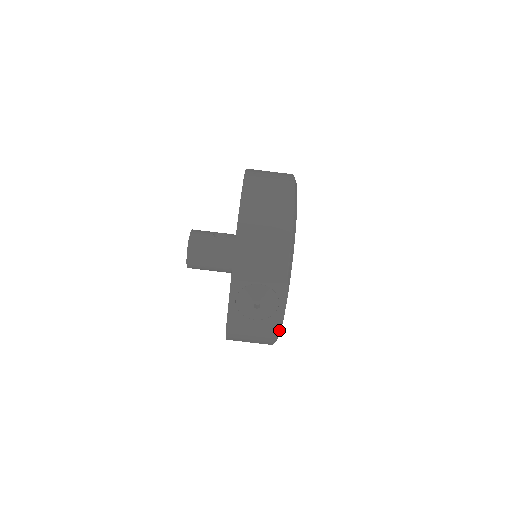
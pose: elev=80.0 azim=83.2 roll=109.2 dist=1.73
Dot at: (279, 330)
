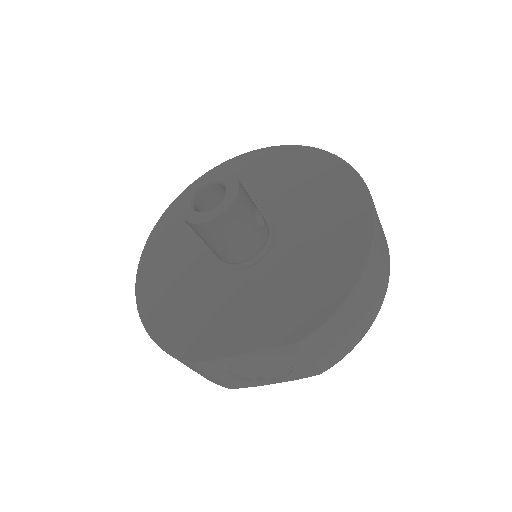
Dot at: (235, 386)
